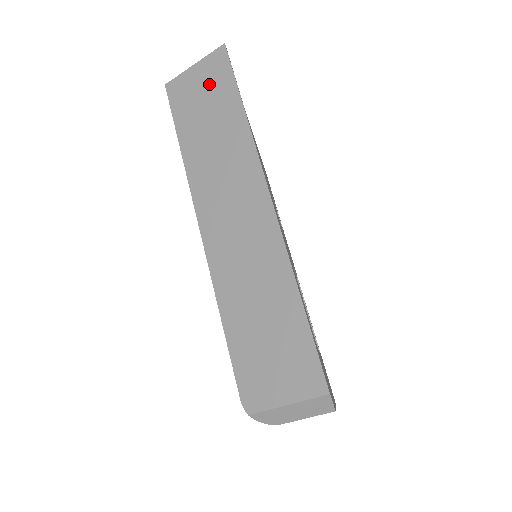
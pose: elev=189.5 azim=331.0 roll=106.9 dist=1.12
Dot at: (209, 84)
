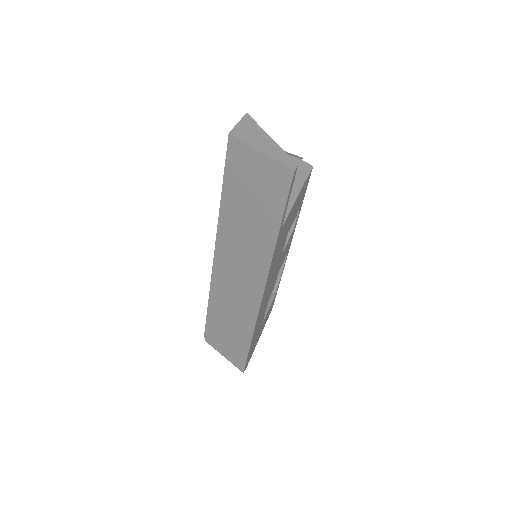
Dot at: (264, 186)
